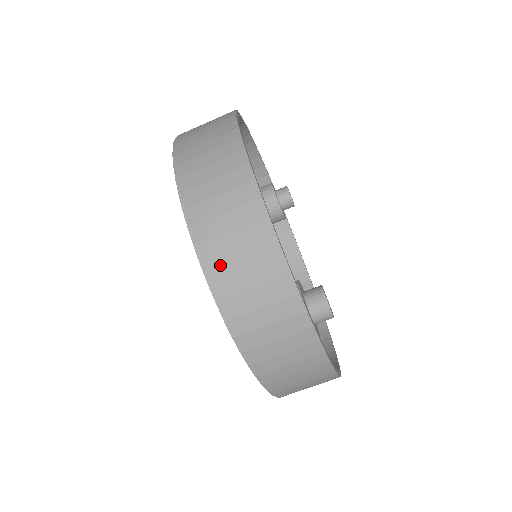
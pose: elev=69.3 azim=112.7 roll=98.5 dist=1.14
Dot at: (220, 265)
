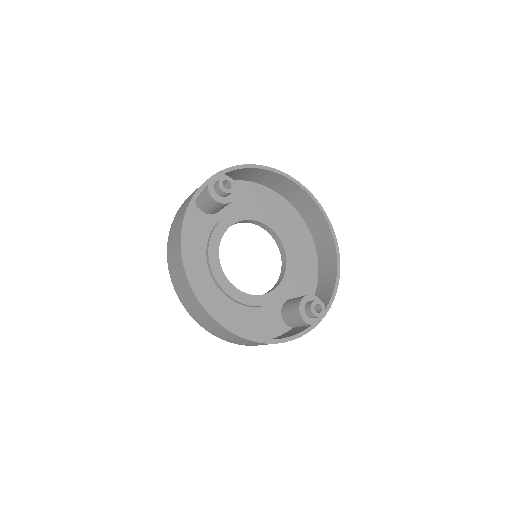
Dot at: occluded
